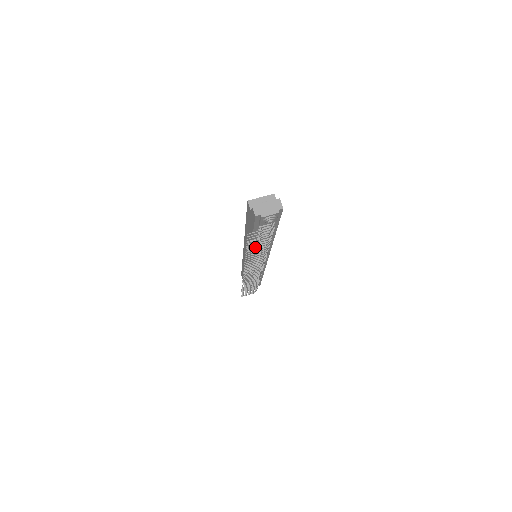
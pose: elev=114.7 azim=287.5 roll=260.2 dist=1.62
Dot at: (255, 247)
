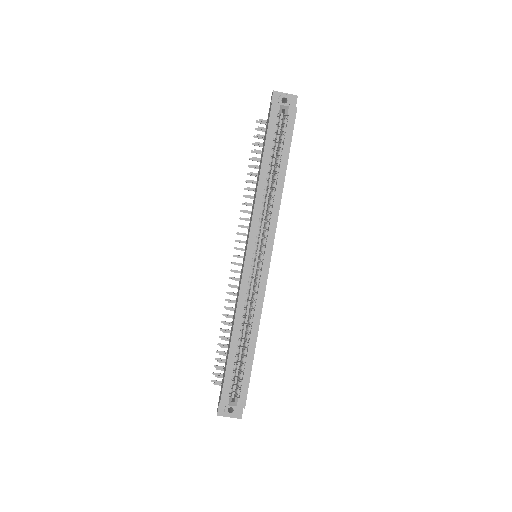
Dot at: occluded
